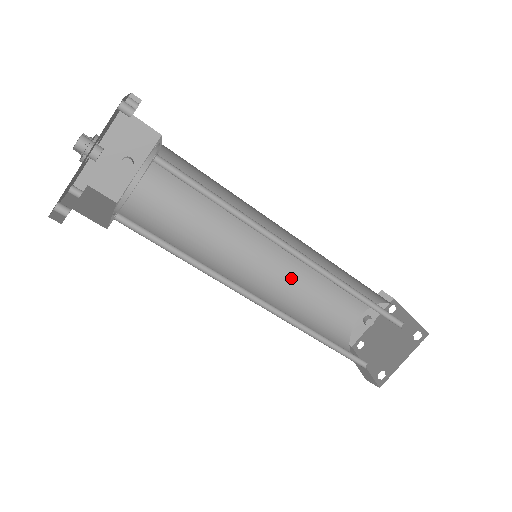
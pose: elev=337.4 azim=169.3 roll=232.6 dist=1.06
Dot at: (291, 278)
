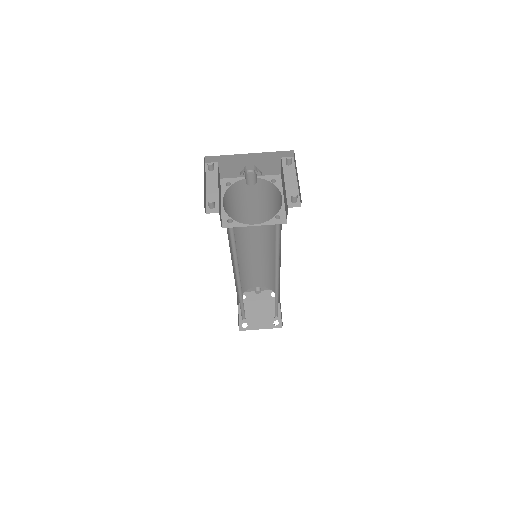
Dot at: (251, 258)
